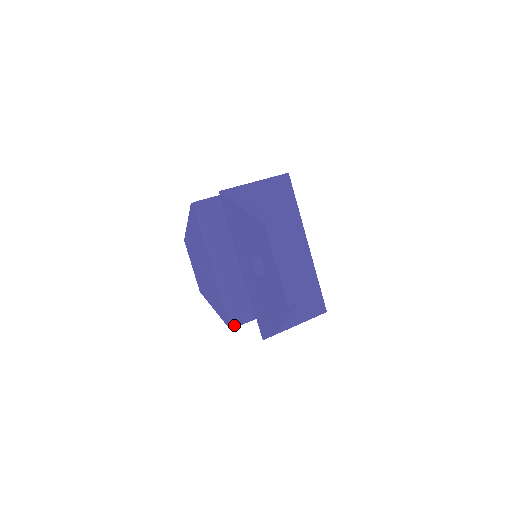
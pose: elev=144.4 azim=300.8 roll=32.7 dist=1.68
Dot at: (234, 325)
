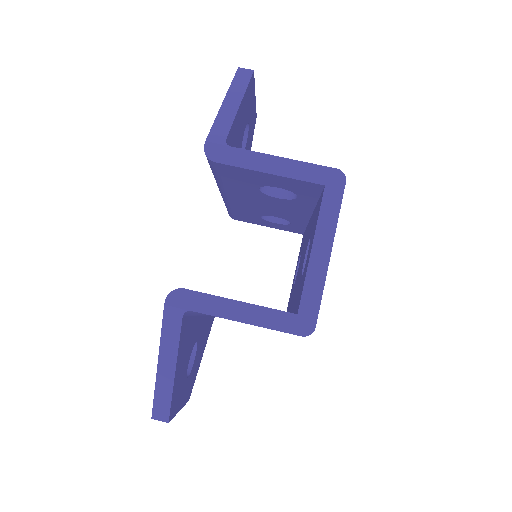
Dot at: (231, 217)
